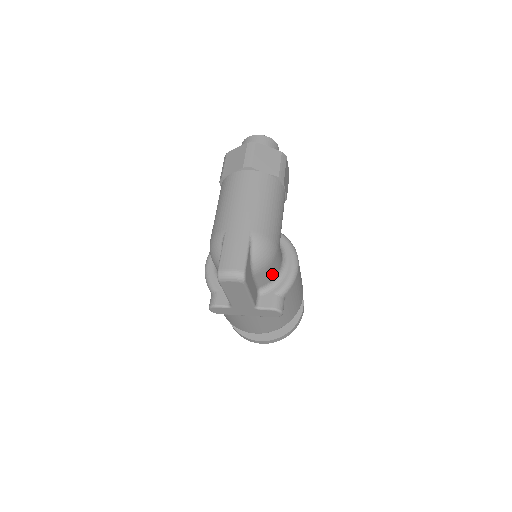
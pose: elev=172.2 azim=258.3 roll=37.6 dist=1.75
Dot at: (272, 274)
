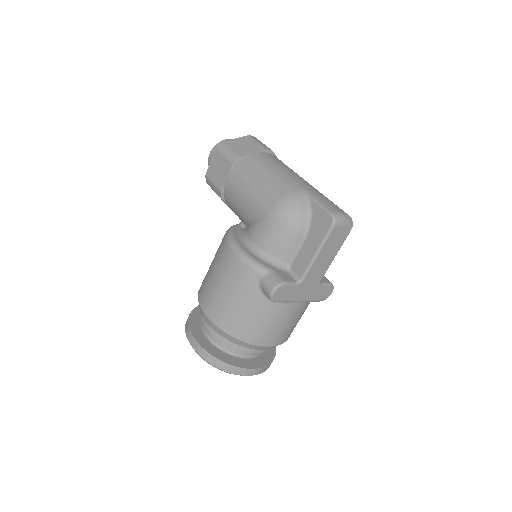
Dot at: occluded
